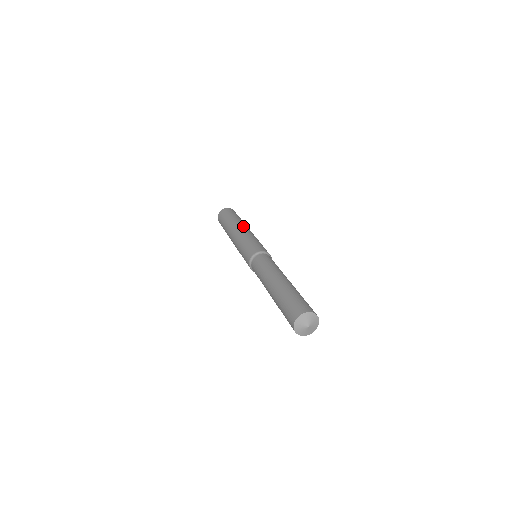
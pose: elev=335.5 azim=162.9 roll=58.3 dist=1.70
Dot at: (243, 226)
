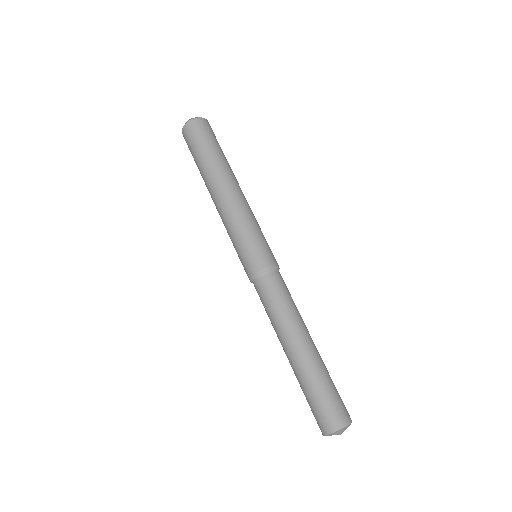
Dot at: (231, 186)
